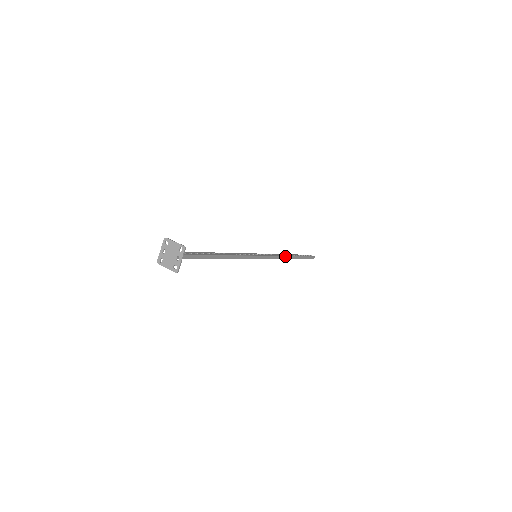
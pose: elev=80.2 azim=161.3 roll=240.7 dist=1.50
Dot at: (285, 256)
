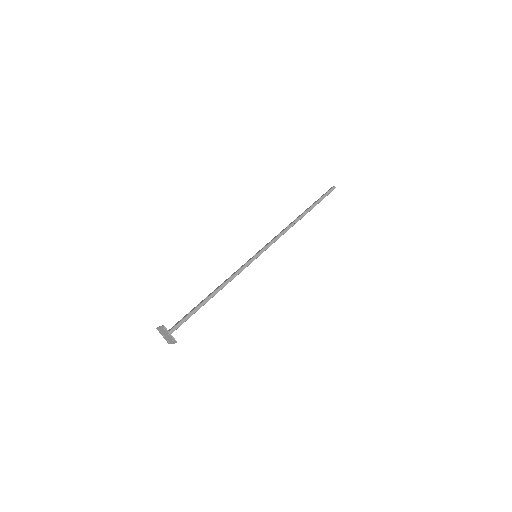
Dot at: (291, 224)
